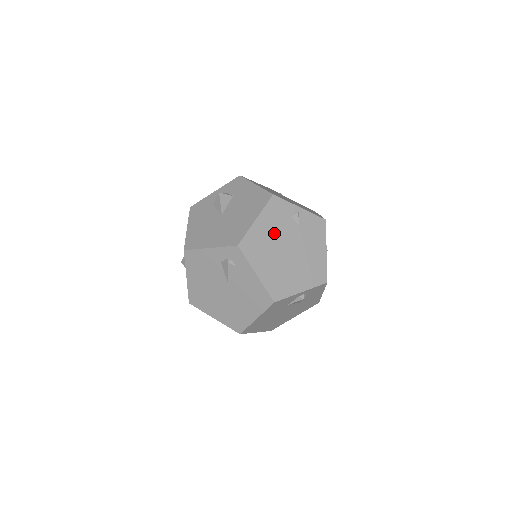
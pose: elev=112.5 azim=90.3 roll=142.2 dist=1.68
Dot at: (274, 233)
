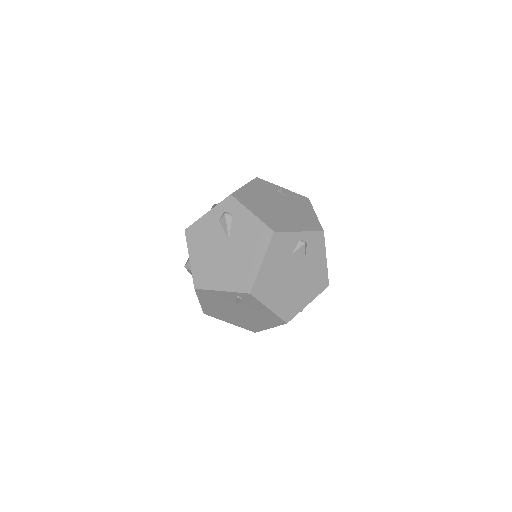
Dot at: (263, 195)
